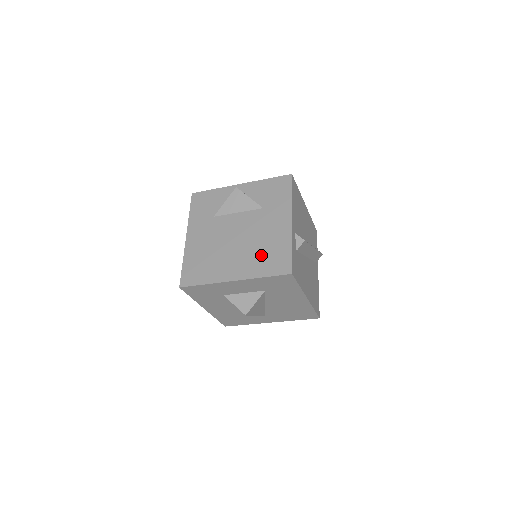
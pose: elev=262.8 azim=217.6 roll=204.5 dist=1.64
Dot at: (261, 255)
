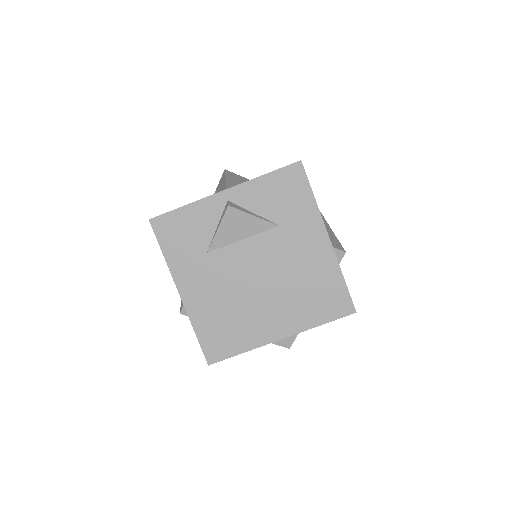
Dot at: (305, 297)
